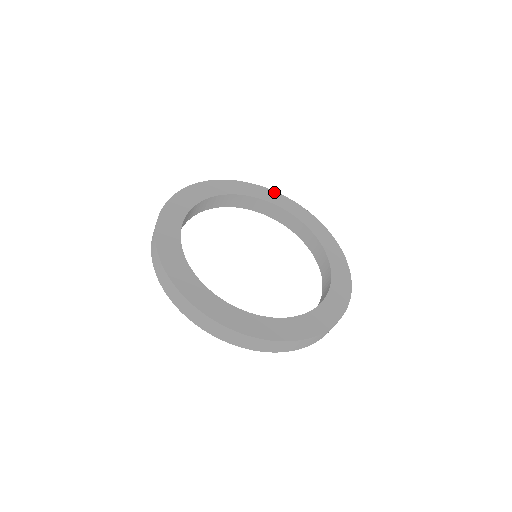
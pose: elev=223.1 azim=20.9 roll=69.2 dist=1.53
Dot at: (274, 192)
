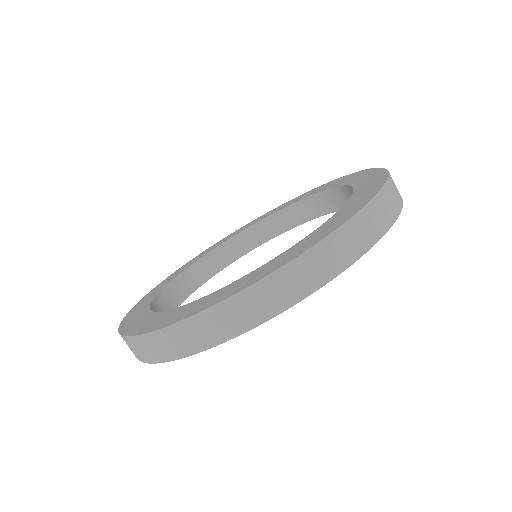
Dot at: (221, 240)
